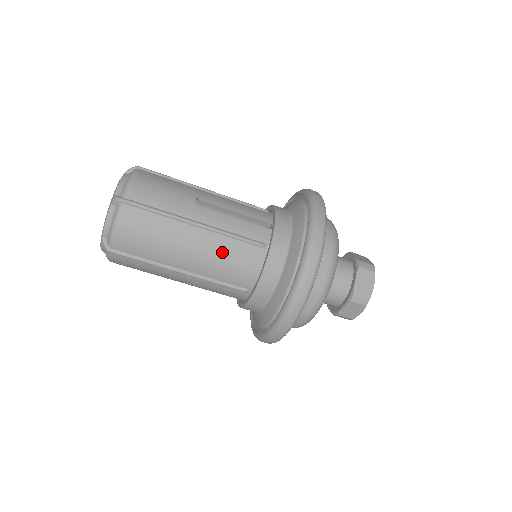
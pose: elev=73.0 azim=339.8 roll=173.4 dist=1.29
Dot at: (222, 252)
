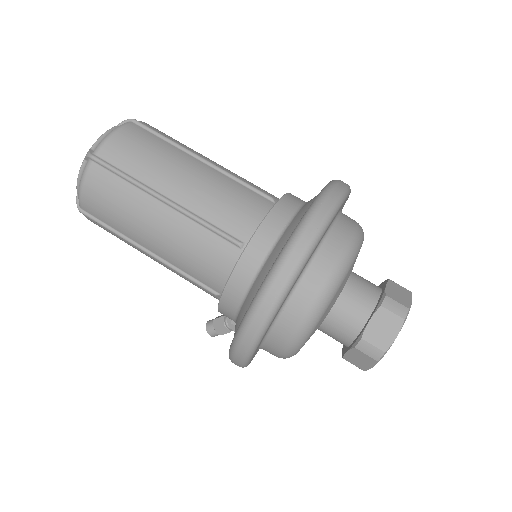
Dot at: (223, 187)
